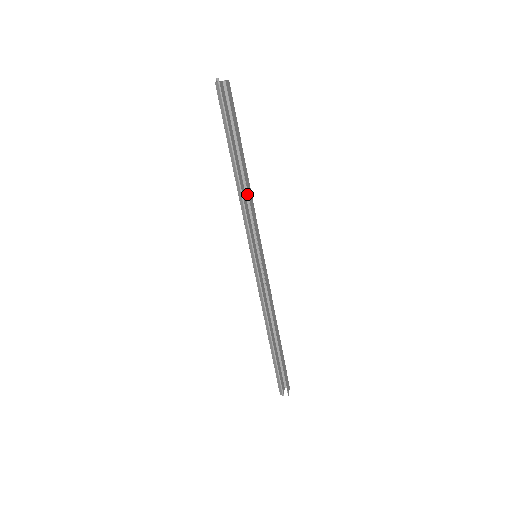
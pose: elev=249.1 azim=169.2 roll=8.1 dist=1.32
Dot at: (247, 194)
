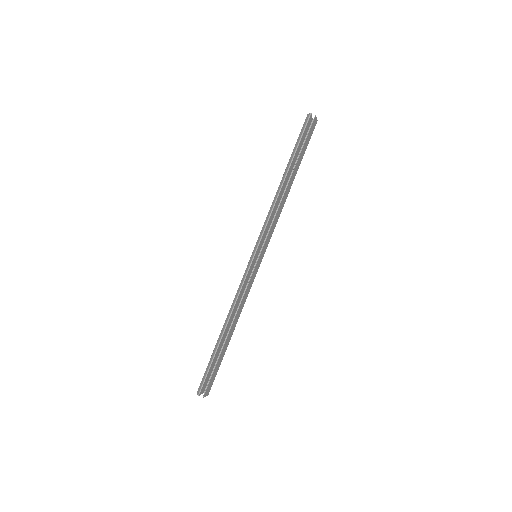
Dot at: occluded
